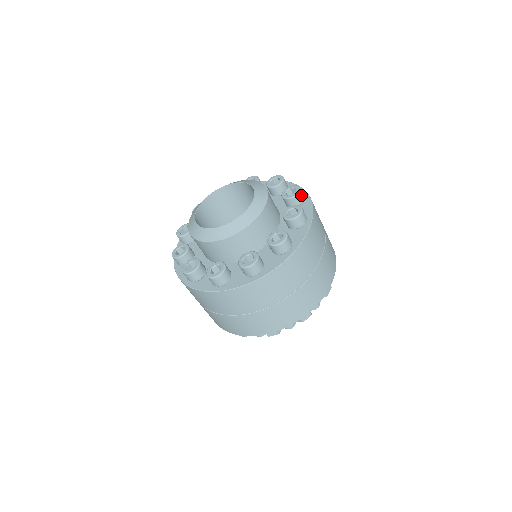
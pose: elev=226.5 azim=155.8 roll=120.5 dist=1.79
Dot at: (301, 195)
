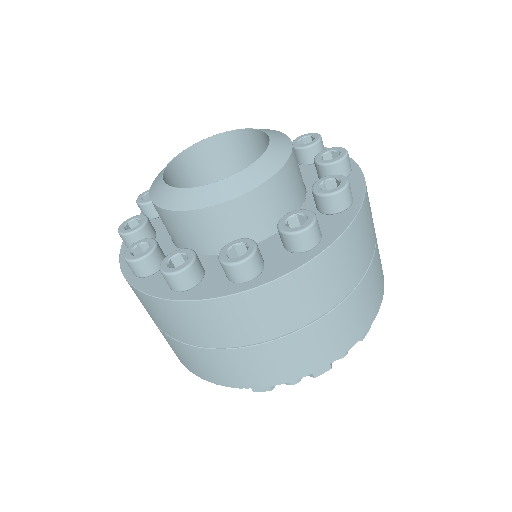
Dot at: (342, 198)
